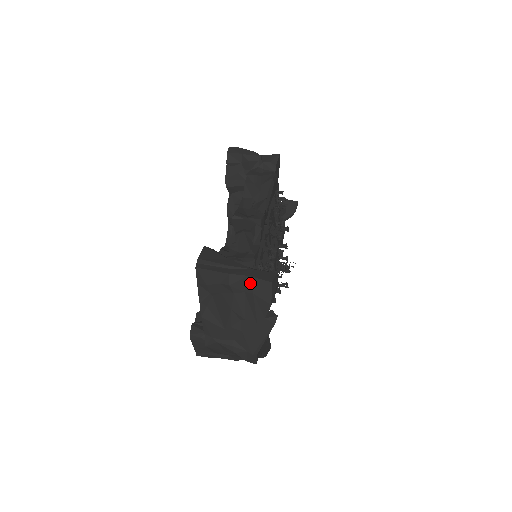
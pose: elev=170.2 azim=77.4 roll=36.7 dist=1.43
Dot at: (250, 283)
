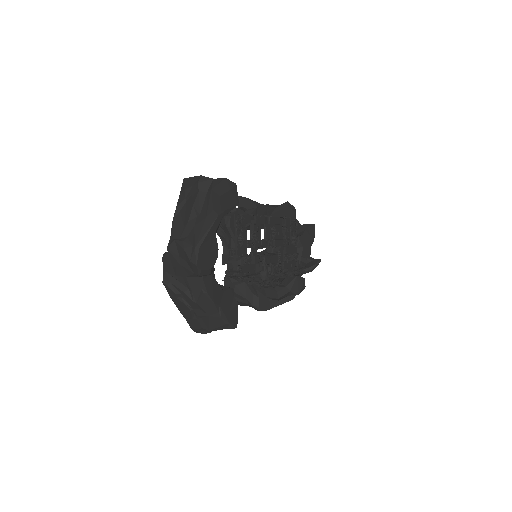
Dot at: (212, 183)
